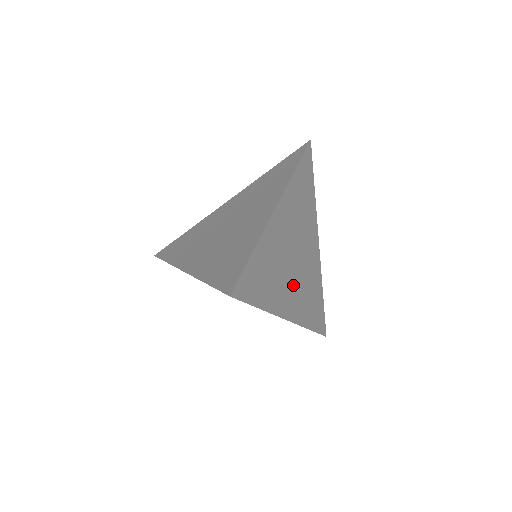
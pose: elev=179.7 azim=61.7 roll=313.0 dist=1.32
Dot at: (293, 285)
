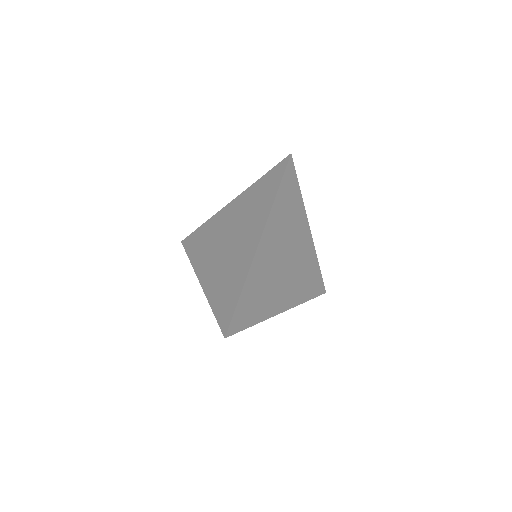
Dot at: (285, 285)
